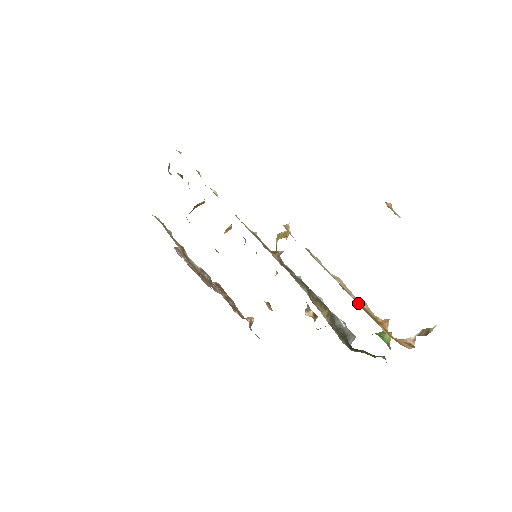
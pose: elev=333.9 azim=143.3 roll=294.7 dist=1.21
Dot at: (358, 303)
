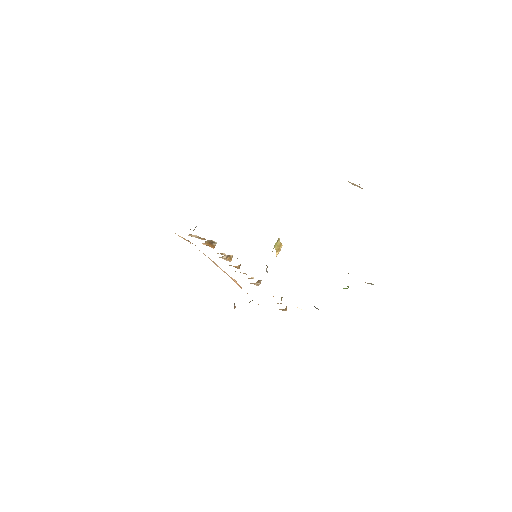
Dot at: occluded
